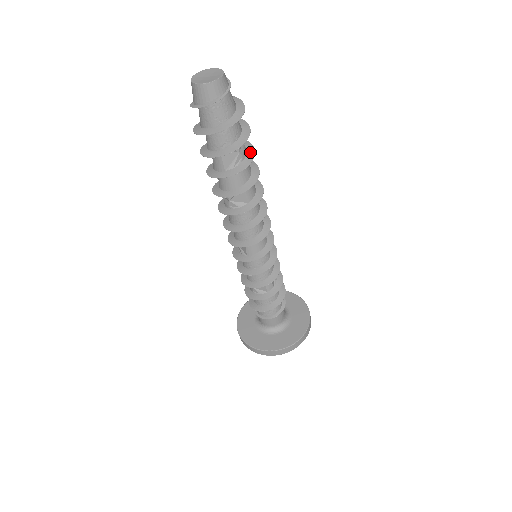
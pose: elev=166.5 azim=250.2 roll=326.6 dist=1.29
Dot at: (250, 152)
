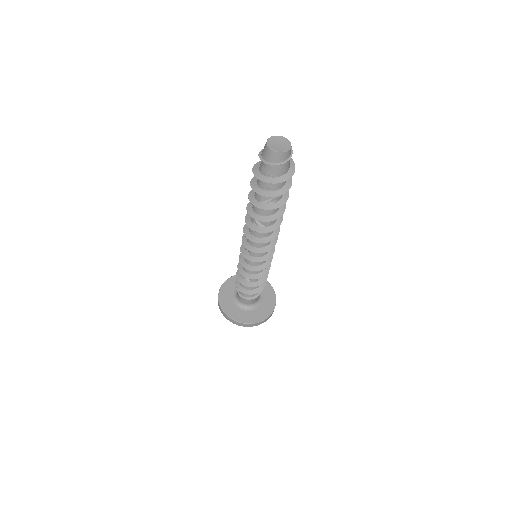
Dot at: (284, 199)
